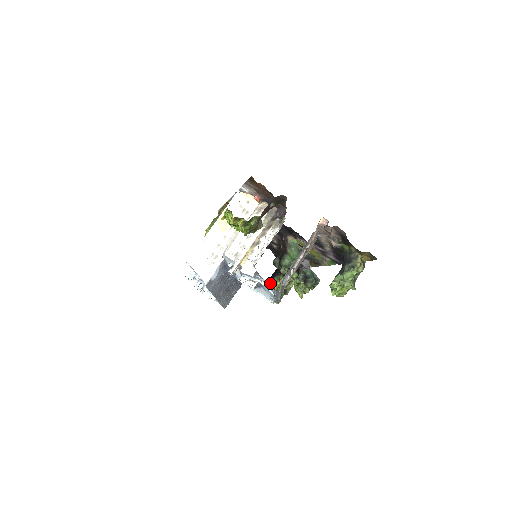
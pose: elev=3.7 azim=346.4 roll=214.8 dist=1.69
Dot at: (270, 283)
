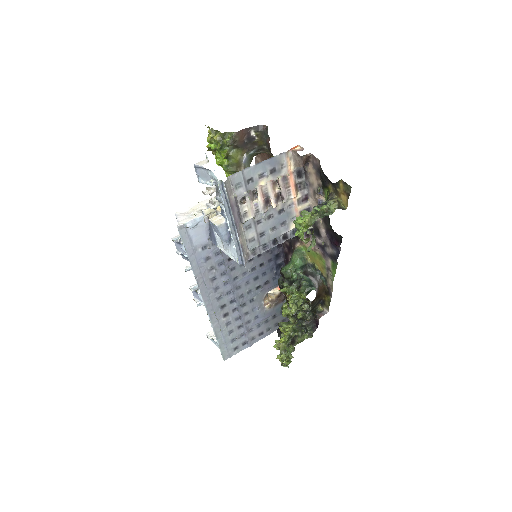
Dot at: (279, 329)
